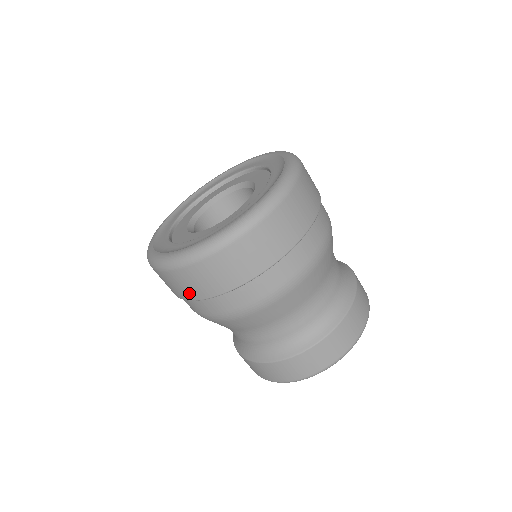
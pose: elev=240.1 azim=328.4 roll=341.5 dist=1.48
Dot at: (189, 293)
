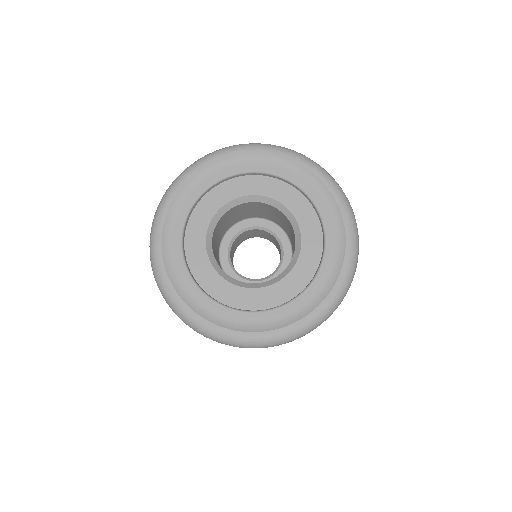
Dot at: occluded
